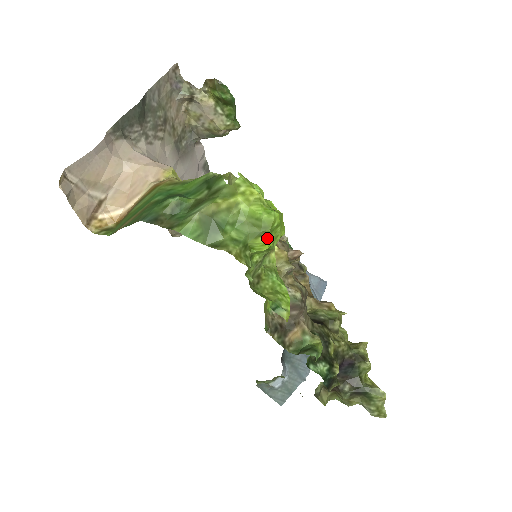
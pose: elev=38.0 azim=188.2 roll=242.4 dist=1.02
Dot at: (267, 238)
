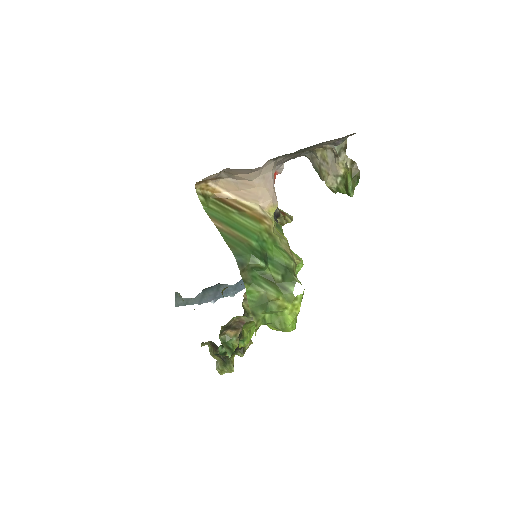
Dot at: (278, 330)
